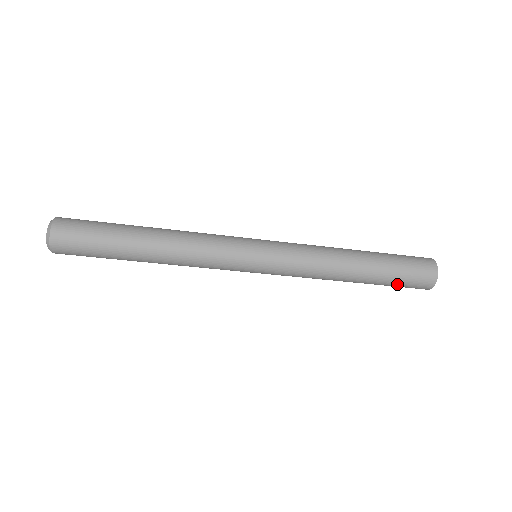
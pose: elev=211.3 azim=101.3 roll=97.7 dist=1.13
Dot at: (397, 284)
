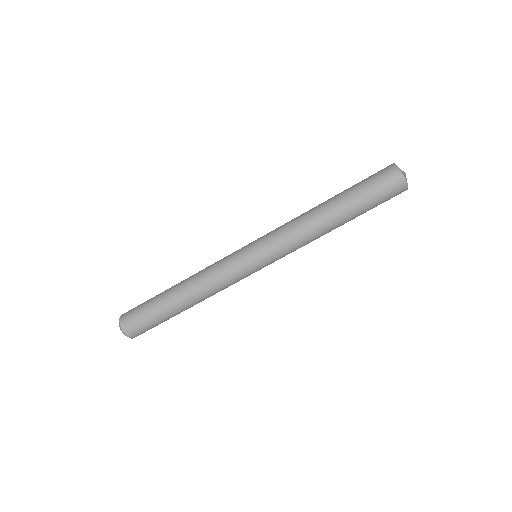
Dot at: (369, 192)
